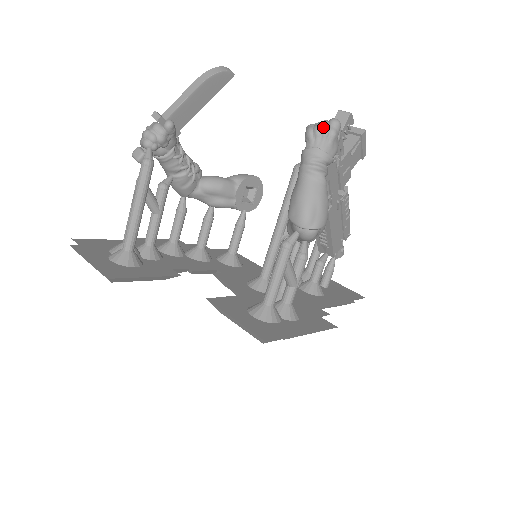
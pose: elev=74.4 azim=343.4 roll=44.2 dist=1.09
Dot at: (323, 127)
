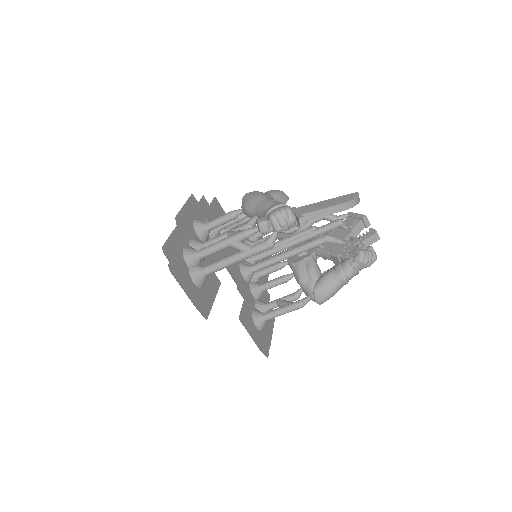
Dot at: (370, 263)
